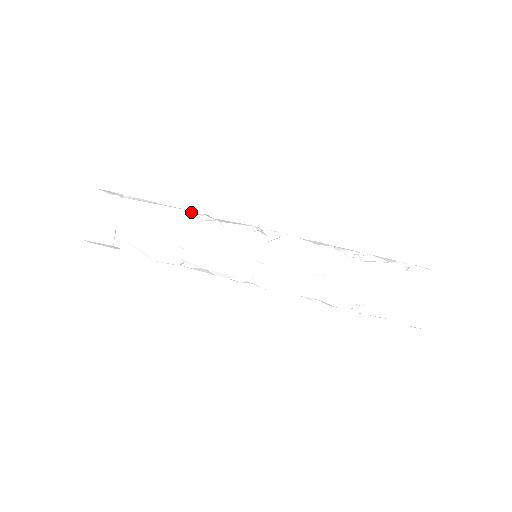
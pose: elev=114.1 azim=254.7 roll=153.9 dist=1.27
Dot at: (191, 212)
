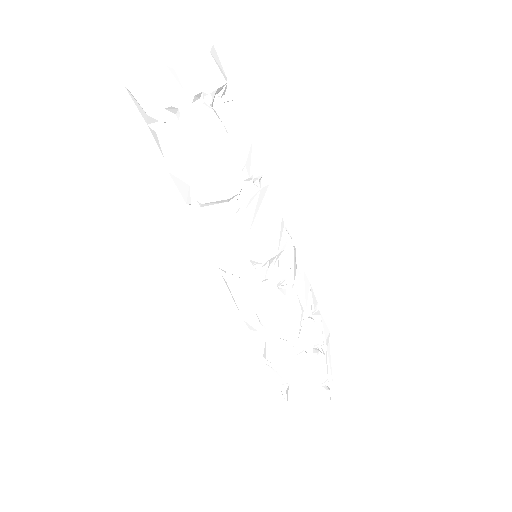
Dot at: (237, 194)
